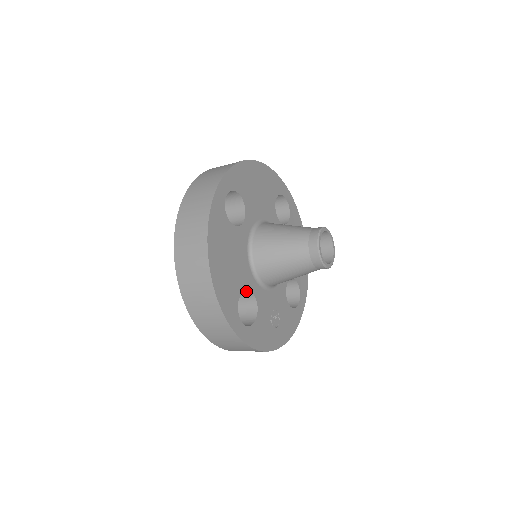
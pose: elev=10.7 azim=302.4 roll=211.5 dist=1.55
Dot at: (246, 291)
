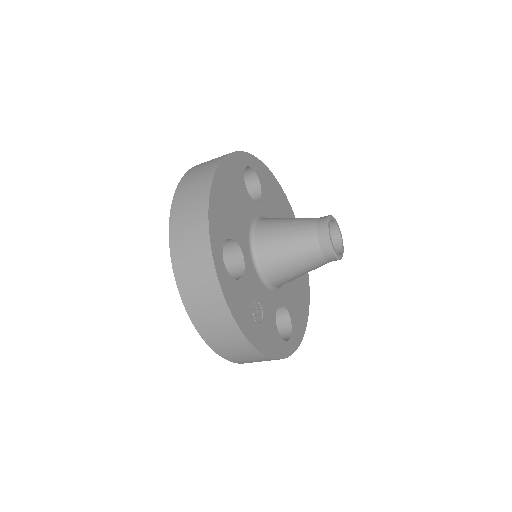
Dot at: (237, 252)
